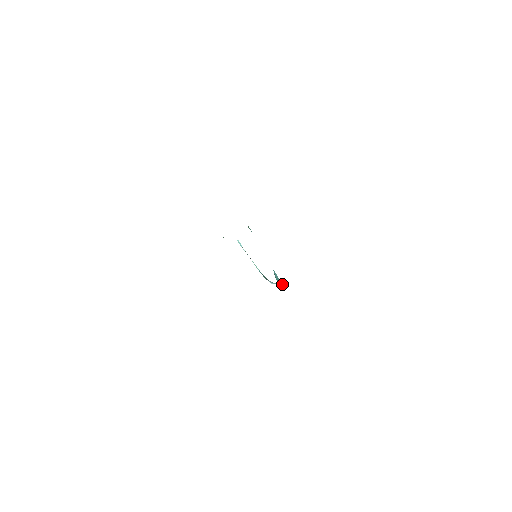
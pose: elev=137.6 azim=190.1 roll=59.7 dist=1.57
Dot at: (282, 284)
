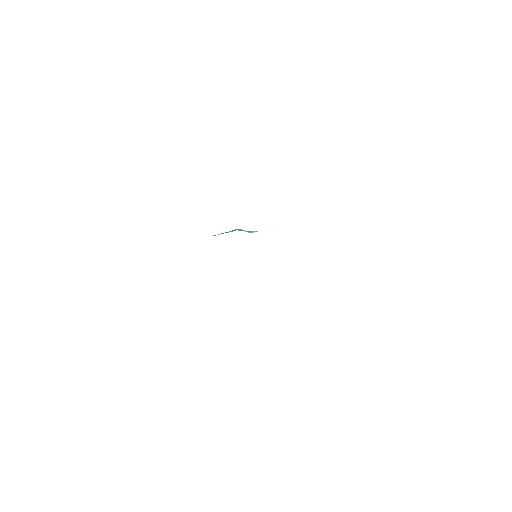
Dot at: occluded
